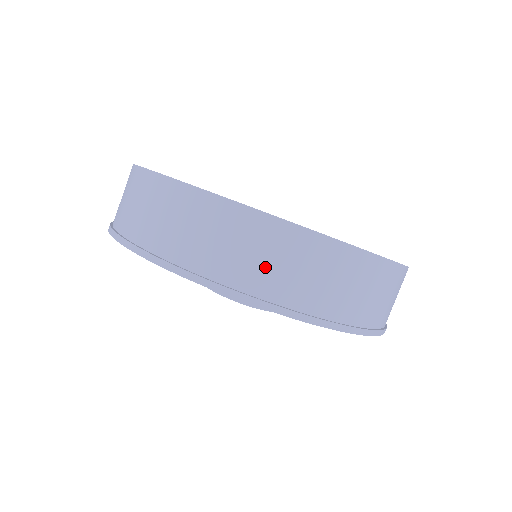
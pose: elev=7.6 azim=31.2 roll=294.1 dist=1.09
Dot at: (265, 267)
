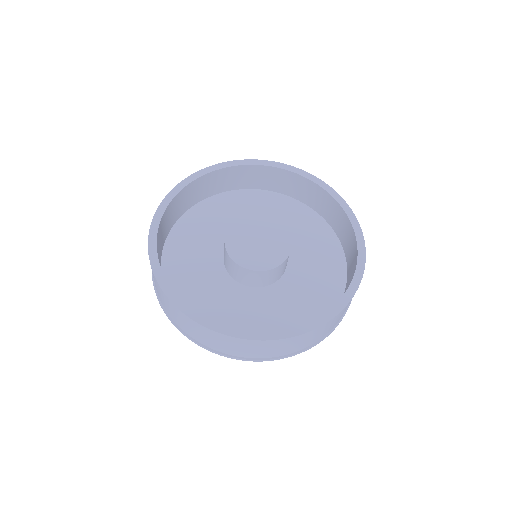
Dot at: (173, 314)
